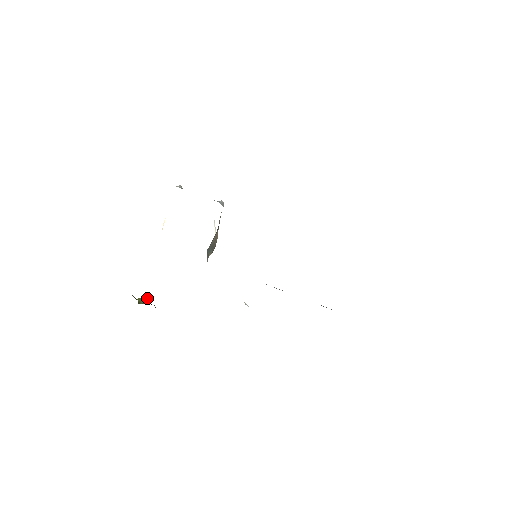
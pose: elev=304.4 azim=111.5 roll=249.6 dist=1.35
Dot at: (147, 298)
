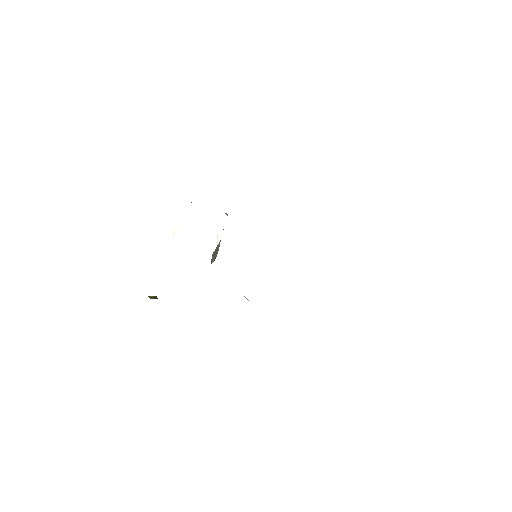
Dot at: (156, 296)
